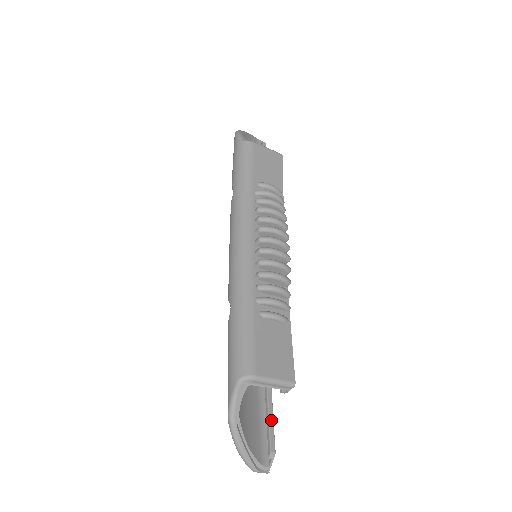
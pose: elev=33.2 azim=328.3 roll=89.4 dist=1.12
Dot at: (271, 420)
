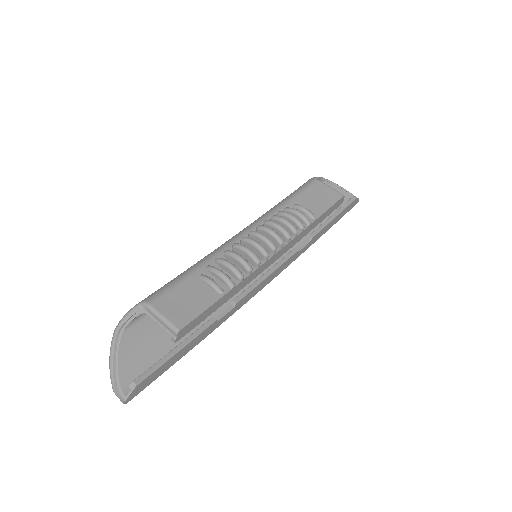
Dot at: (157, 365)
